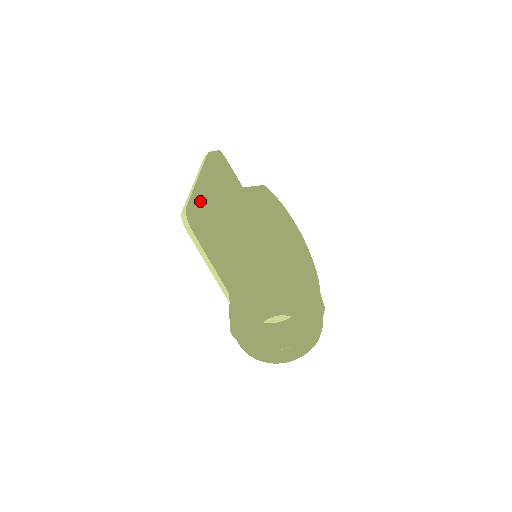
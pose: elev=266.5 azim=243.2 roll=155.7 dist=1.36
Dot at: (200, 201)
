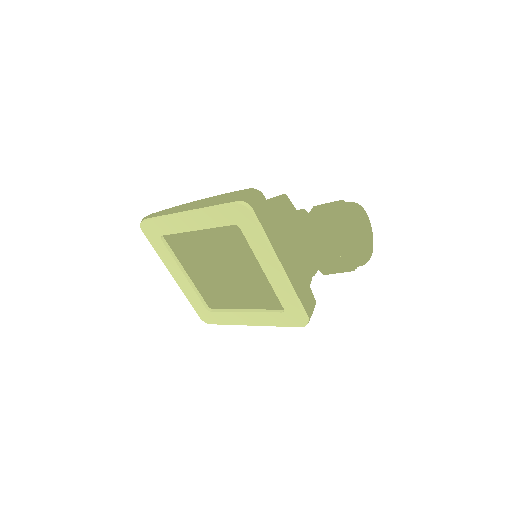
Dot at: (241, 193)
